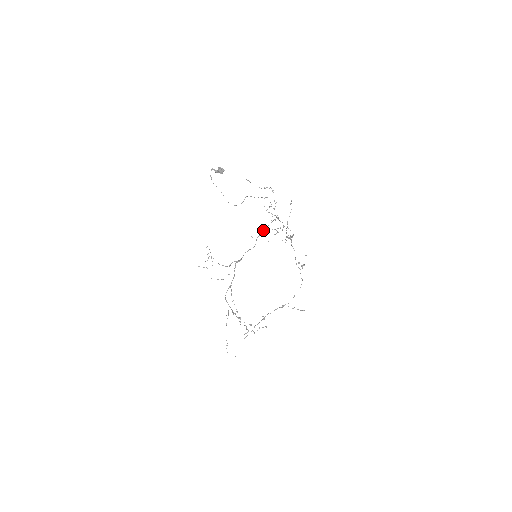
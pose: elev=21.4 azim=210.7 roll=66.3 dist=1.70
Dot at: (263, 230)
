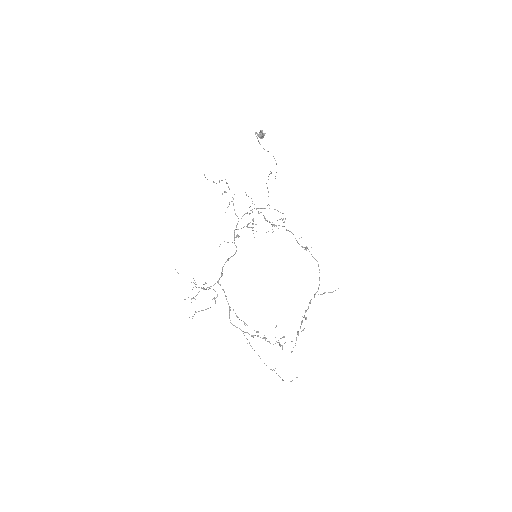
Dot at: (234, 231)
